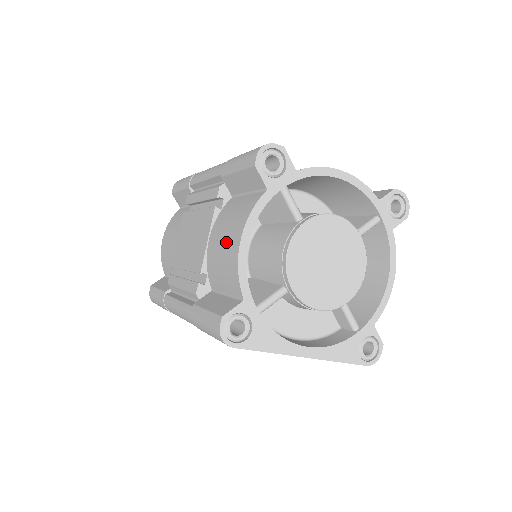
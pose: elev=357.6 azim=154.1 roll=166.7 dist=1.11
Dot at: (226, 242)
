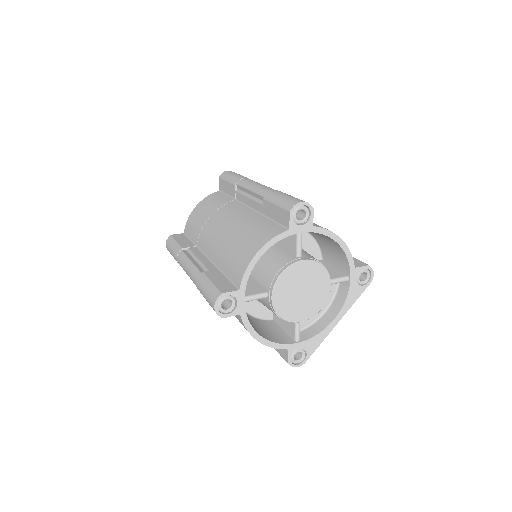
Dot at: occluded
